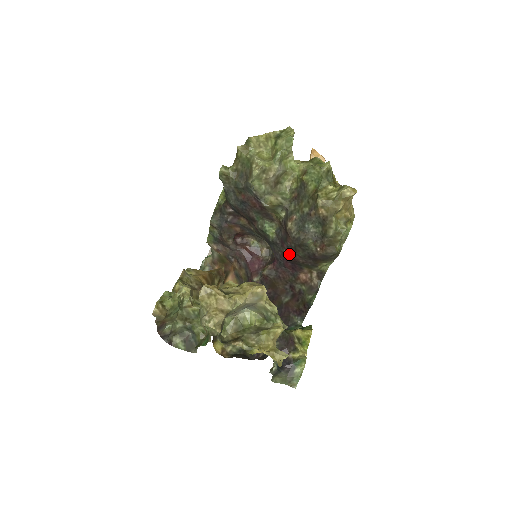
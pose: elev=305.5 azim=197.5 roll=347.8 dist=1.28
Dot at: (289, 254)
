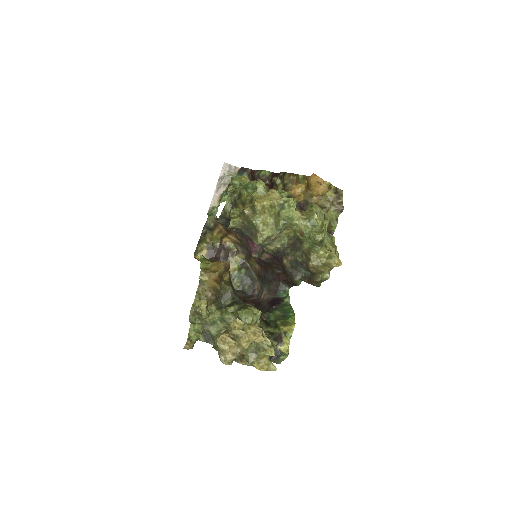
Dot at: occluded
